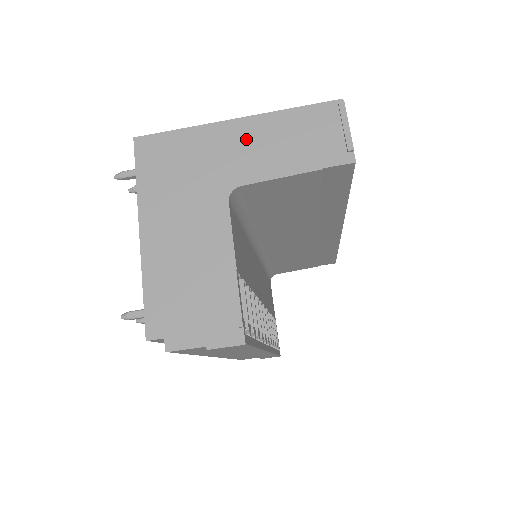
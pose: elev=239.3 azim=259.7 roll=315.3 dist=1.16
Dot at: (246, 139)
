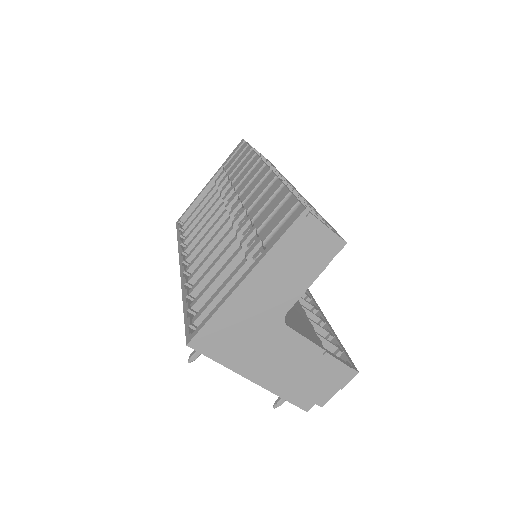
Dot at: (263, 286)
